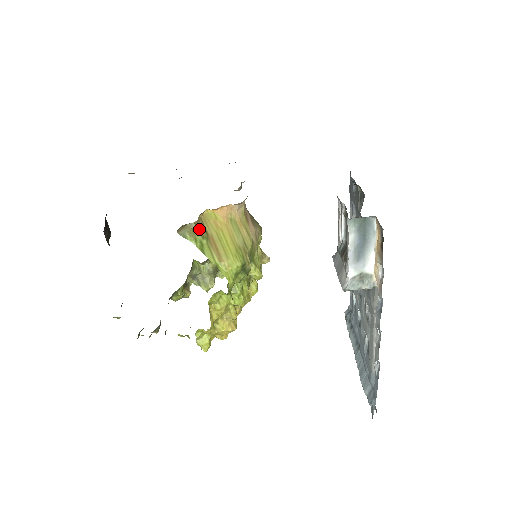
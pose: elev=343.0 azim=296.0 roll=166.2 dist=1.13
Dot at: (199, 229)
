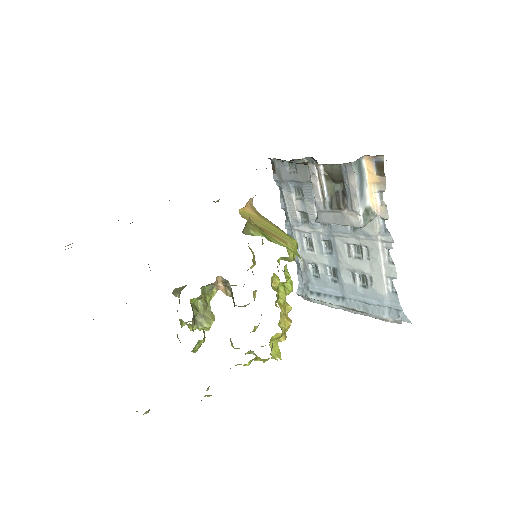
Dot at: (254, 224)
